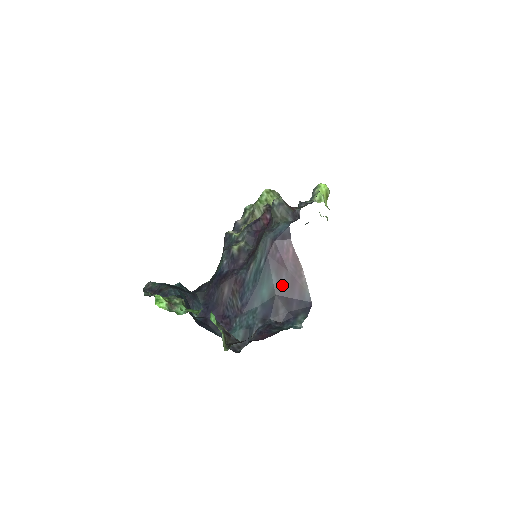
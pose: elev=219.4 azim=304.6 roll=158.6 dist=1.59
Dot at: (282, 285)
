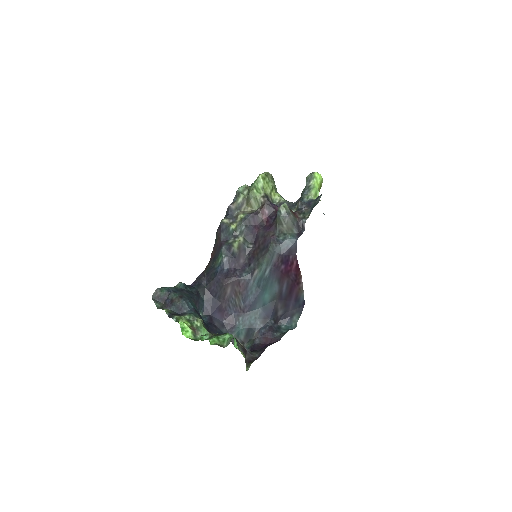
Dot at: (283, 291)
